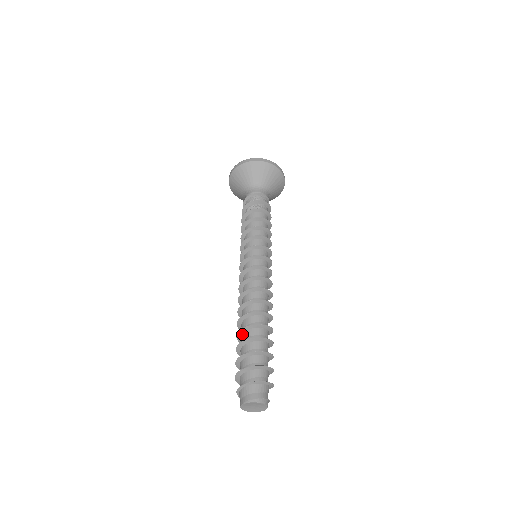
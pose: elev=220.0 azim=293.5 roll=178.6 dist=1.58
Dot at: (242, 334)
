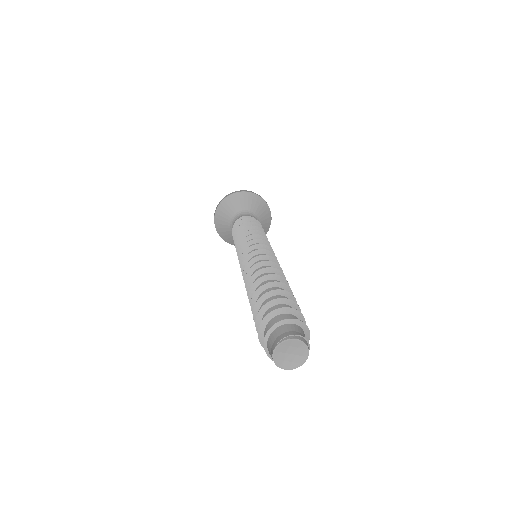
Dot at: occluded
